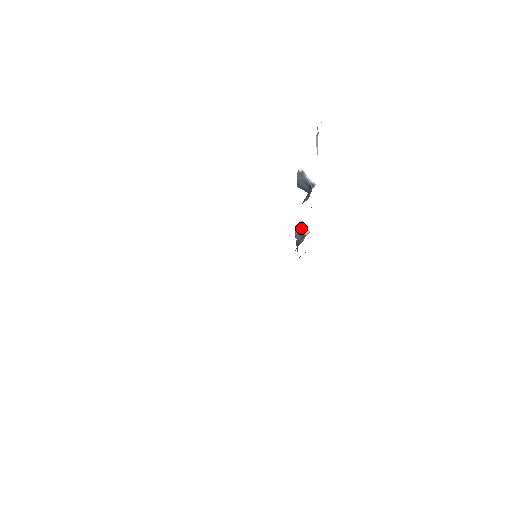
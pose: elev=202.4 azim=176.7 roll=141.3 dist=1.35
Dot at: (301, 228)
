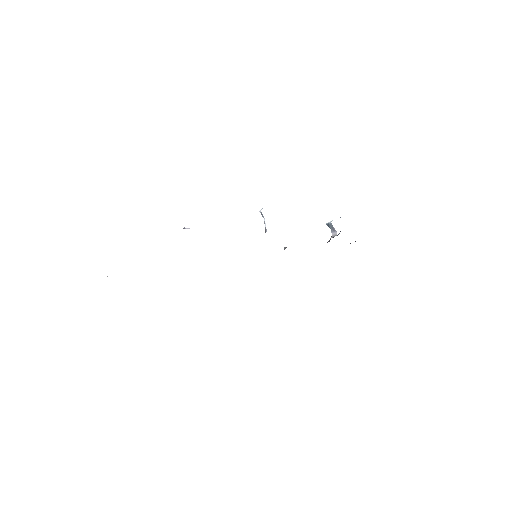
Dot at: (330, 228)
